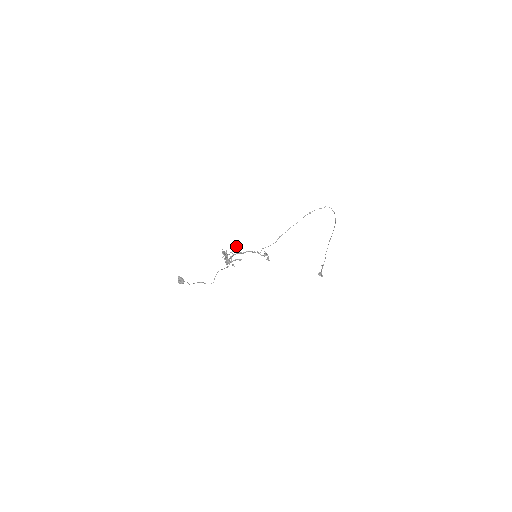
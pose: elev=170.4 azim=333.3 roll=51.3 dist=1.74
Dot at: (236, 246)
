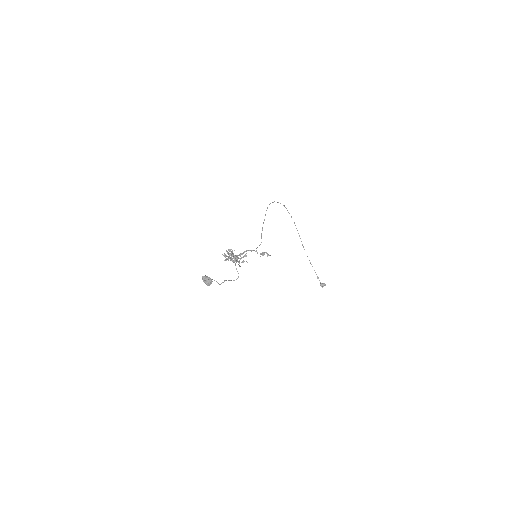
Dot at: (232, 251)
